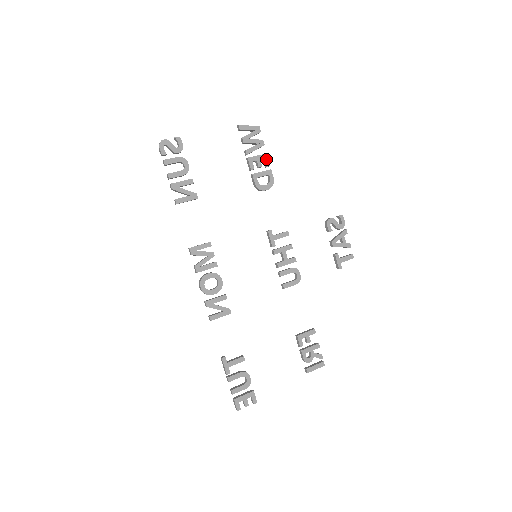
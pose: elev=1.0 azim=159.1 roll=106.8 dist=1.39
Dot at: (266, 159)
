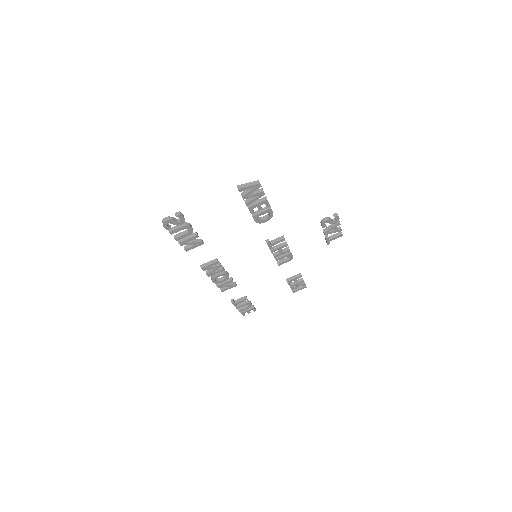
Dot at: (266, 203)
